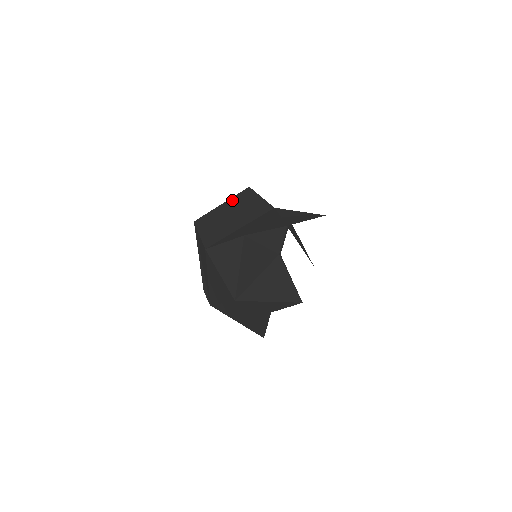
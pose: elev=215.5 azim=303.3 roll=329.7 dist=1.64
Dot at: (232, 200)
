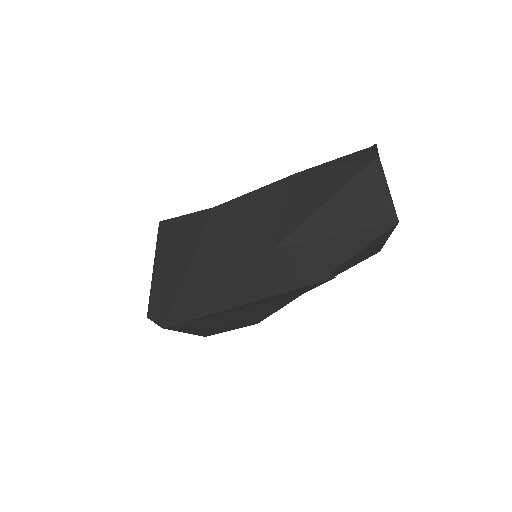
Dot at: occluded
